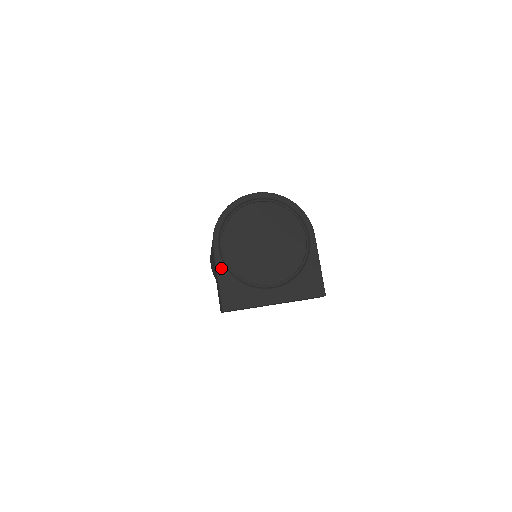
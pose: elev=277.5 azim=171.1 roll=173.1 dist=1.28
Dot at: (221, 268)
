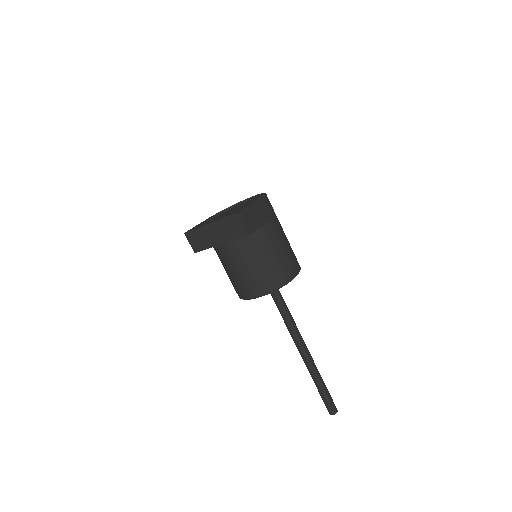
Dot at: (204, 221)
